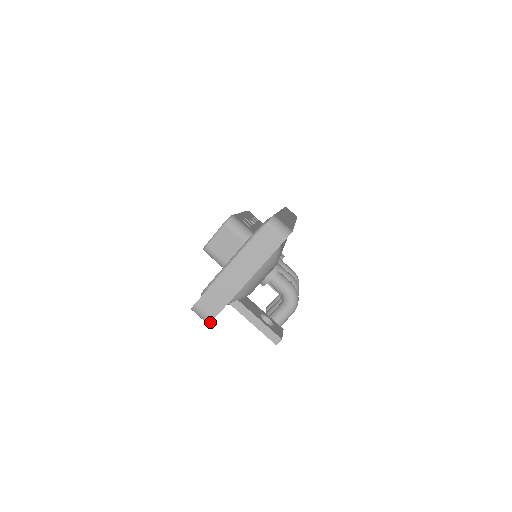
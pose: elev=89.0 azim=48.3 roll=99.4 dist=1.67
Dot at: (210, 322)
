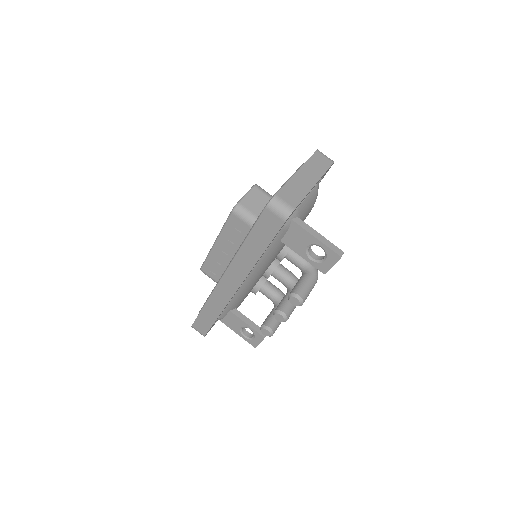
Dot at: (292, 212)
